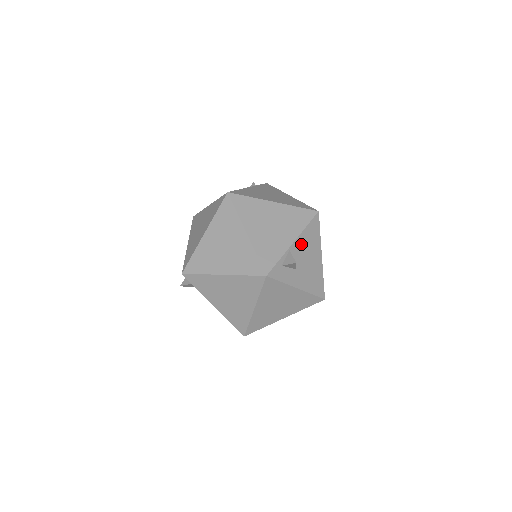
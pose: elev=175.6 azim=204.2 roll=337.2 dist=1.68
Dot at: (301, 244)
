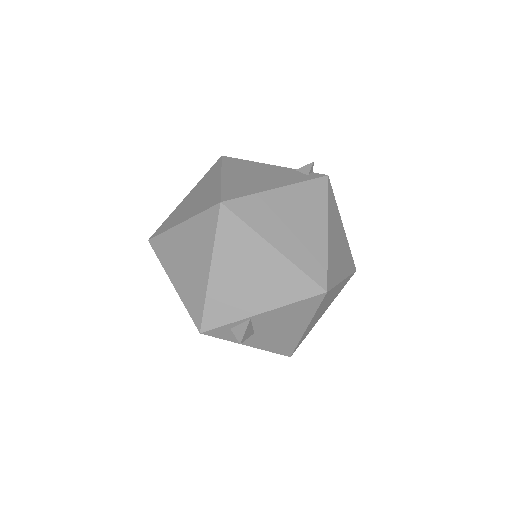
Dot at: (275, 315)
